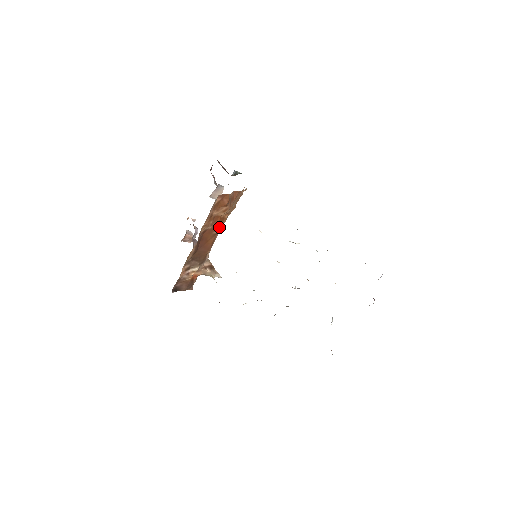
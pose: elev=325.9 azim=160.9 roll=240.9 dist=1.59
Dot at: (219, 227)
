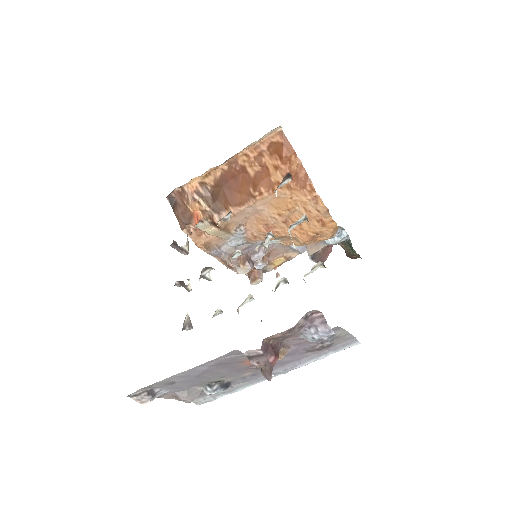
Dot at: (260, 190)
